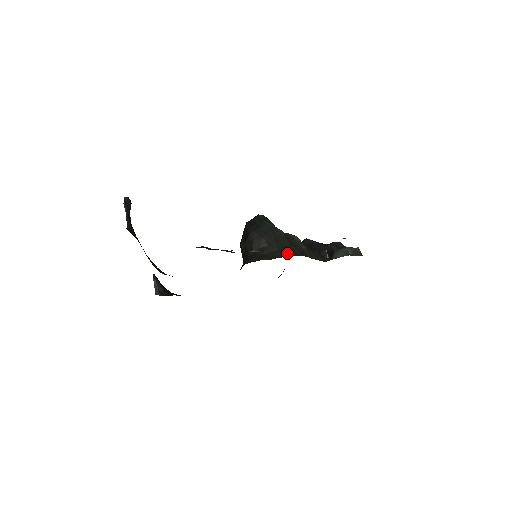
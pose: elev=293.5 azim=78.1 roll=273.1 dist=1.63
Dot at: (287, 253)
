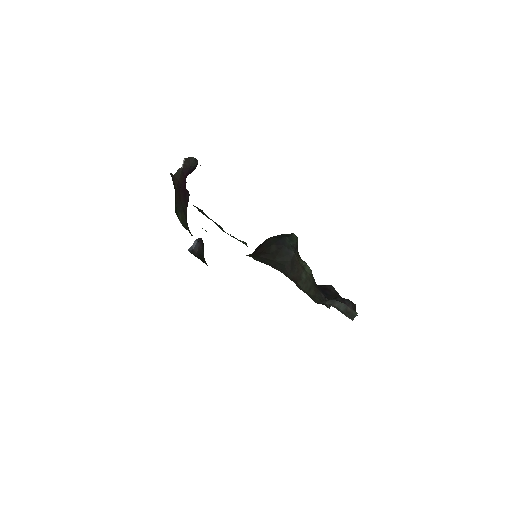
Dot at: (277, 267)
